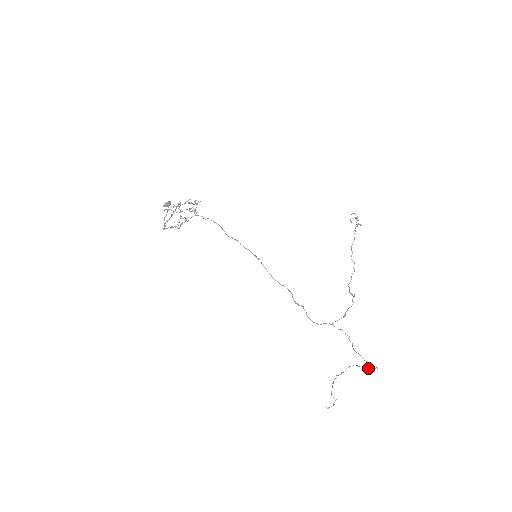
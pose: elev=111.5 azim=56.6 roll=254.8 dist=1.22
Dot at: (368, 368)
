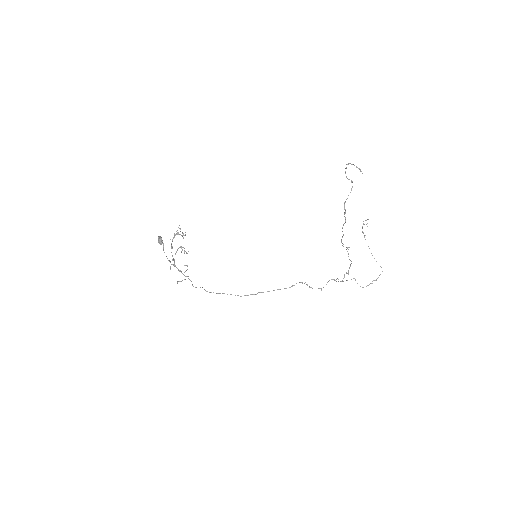
Dot at: occluded
